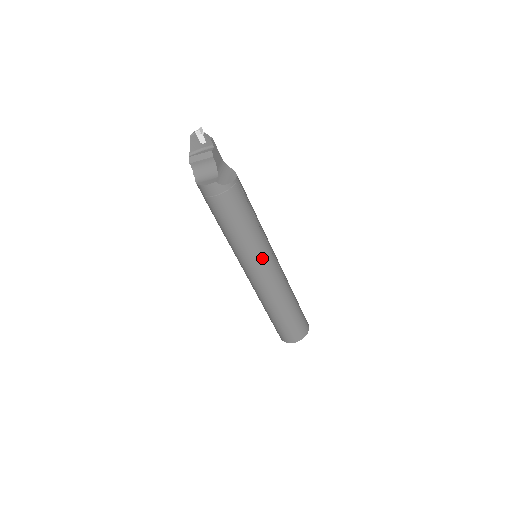
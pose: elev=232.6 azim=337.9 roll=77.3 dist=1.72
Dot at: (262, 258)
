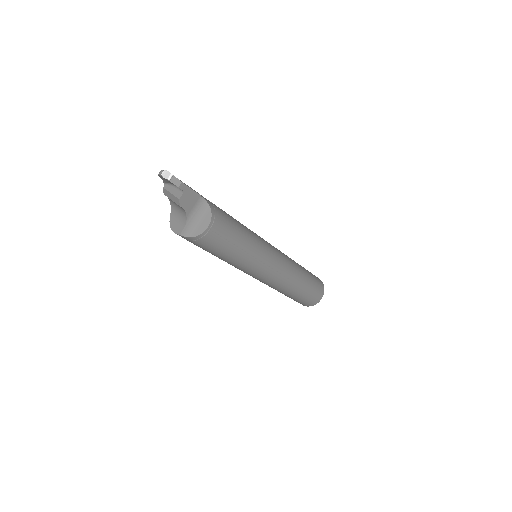
Dot at: (252, 272)
